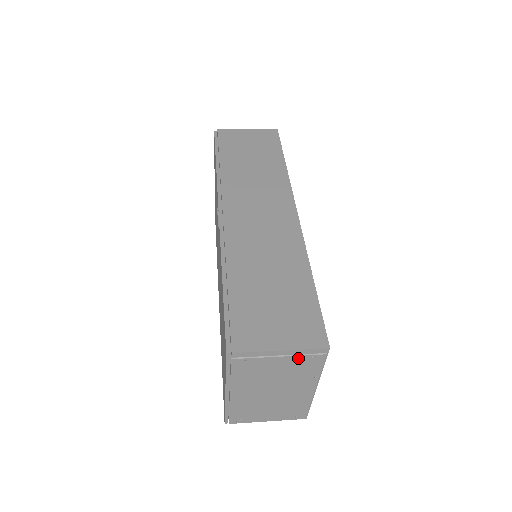
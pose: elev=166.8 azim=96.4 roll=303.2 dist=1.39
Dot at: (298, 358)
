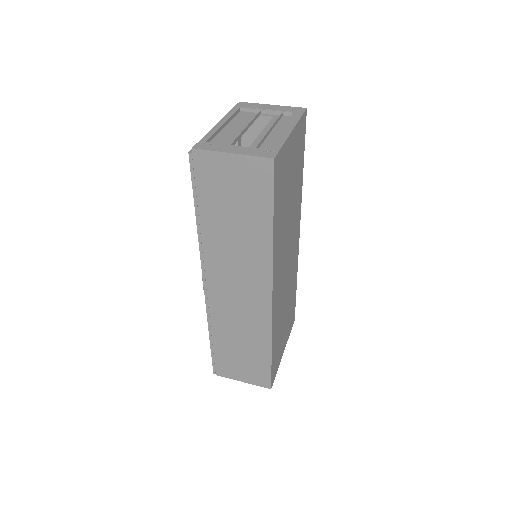
Dot at: occluded
